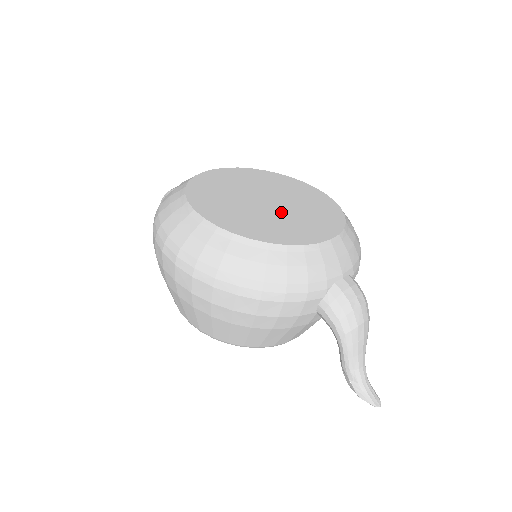
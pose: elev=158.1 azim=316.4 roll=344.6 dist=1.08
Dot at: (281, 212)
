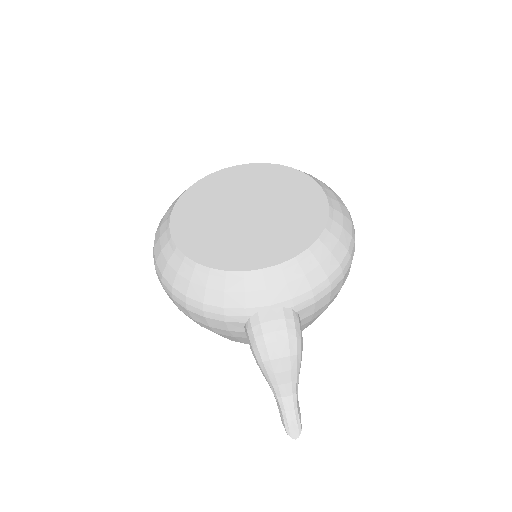
Dot at: (247, 227)
